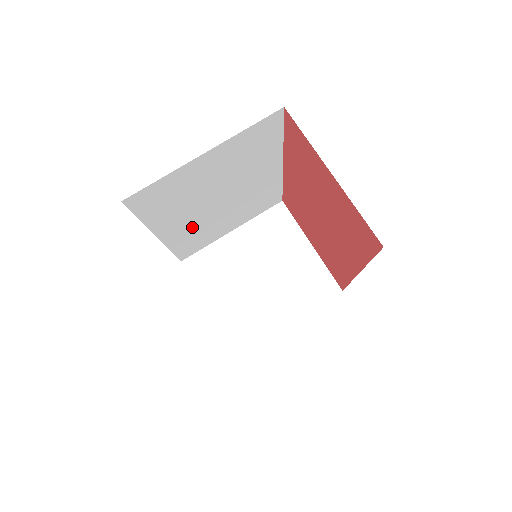
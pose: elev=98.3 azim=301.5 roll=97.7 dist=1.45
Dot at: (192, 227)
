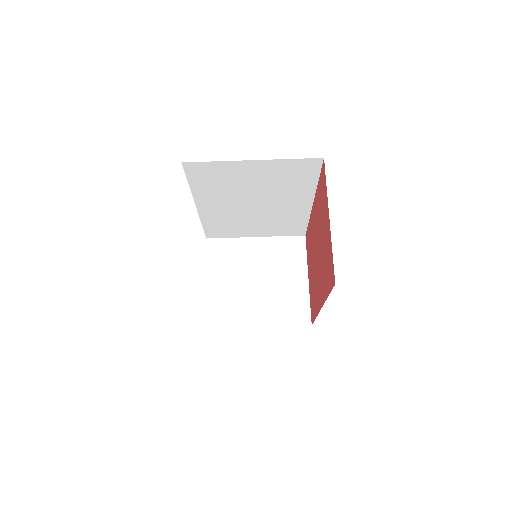
Dot at: (225, 214)
